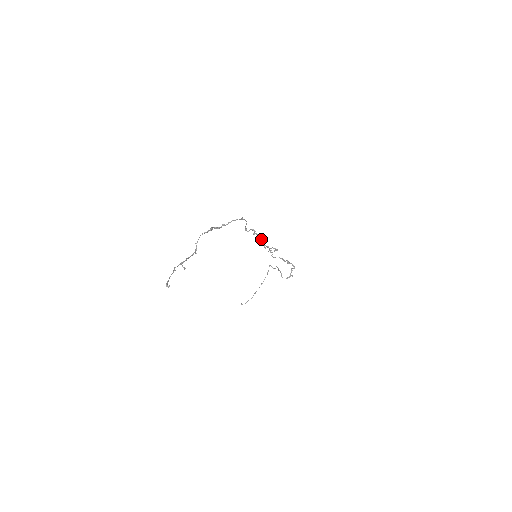
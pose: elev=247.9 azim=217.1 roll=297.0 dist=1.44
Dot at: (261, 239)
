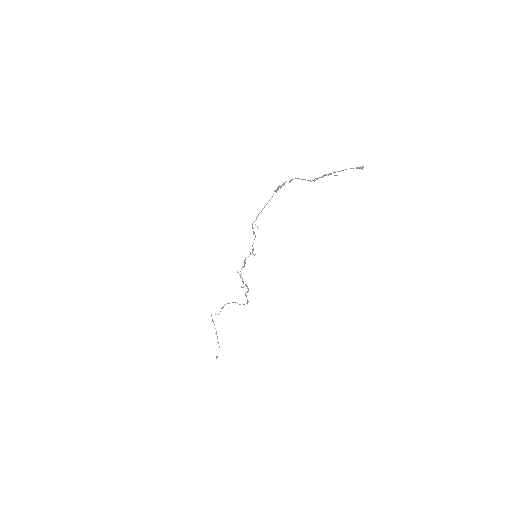
Dot at: (255, 237)
